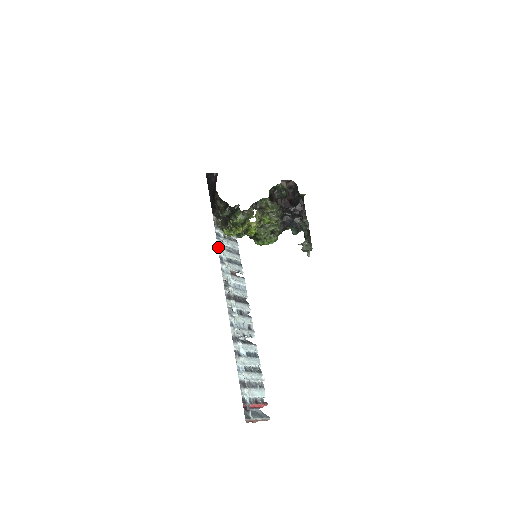
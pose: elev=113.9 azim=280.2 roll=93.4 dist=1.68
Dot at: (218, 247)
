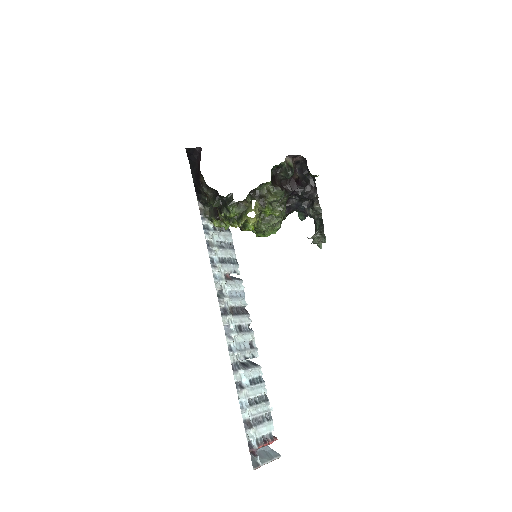
Dot at: (207, 245)
